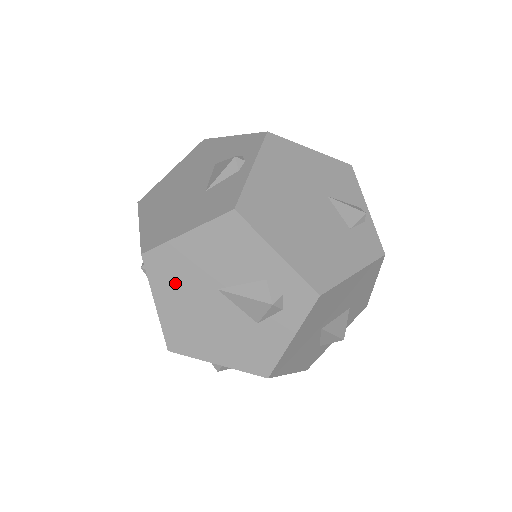
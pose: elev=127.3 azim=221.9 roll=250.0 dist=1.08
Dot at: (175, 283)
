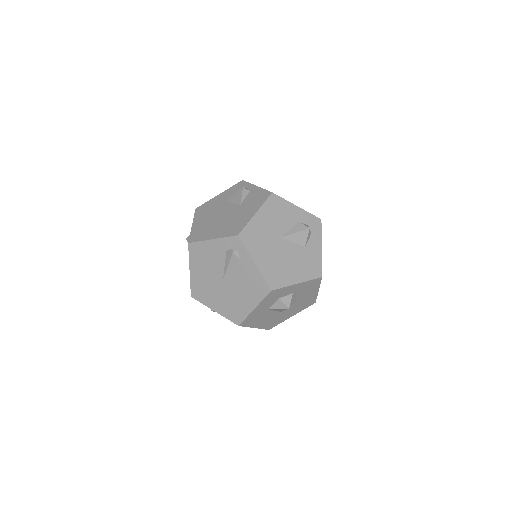
Dot at: (260, 244)
